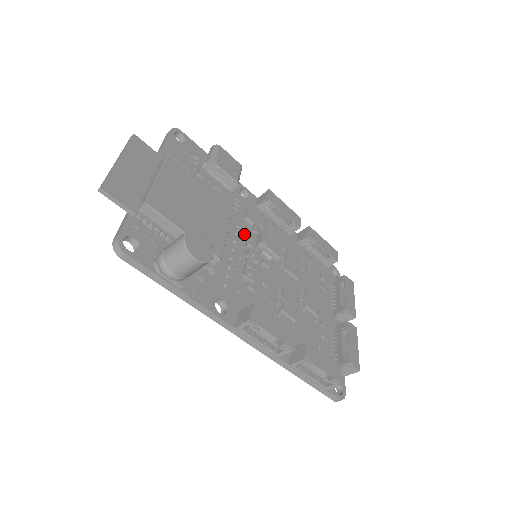
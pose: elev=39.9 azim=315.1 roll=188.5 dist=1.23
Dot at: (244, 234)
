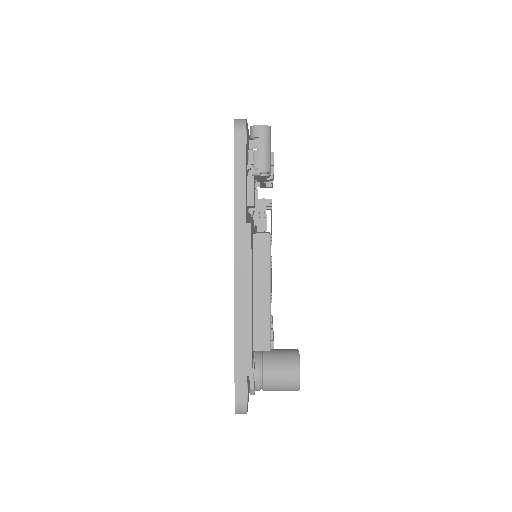
Dot at: occluded
